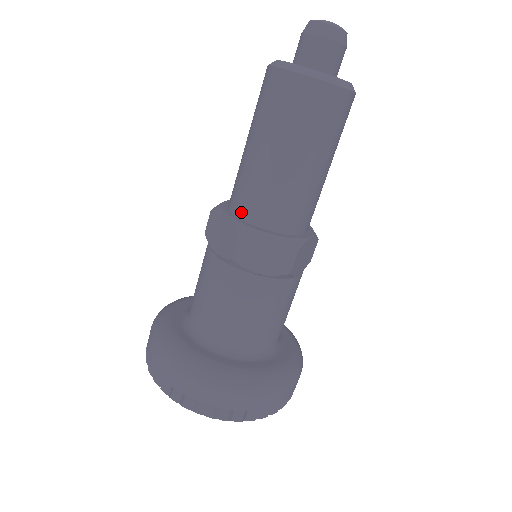
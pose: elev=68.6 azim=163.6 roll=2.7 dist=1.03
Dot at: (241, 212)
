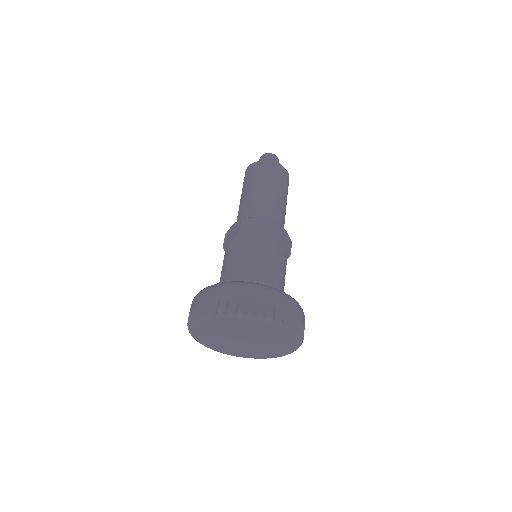
Dot at: (266, 218)
